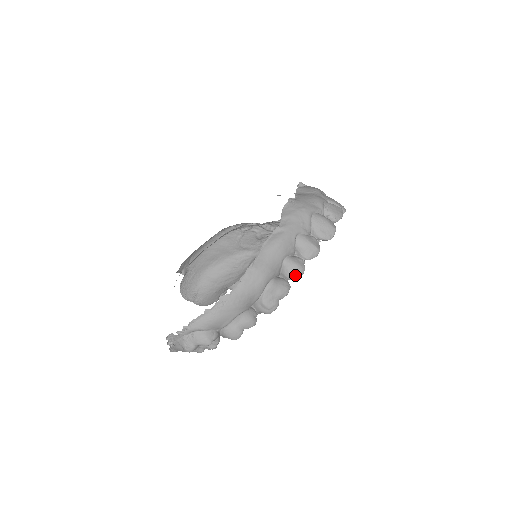
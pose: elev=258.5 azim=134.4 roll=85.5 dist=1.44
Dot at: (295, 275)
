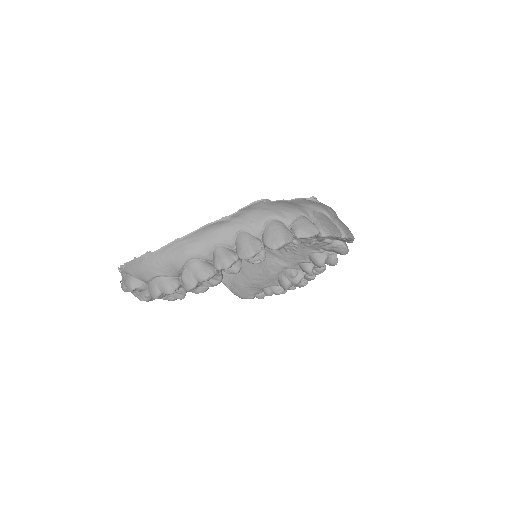
Dot at: (219, 265)
